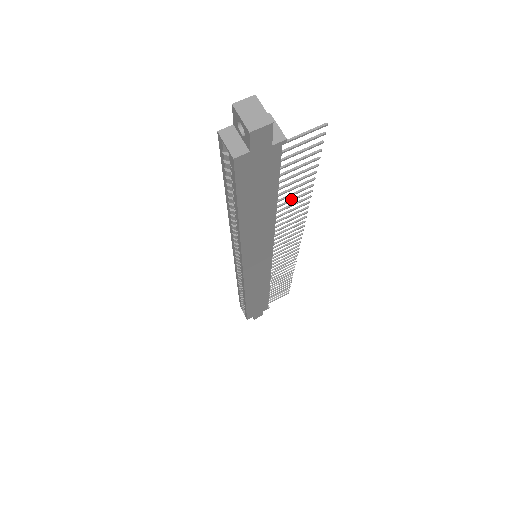
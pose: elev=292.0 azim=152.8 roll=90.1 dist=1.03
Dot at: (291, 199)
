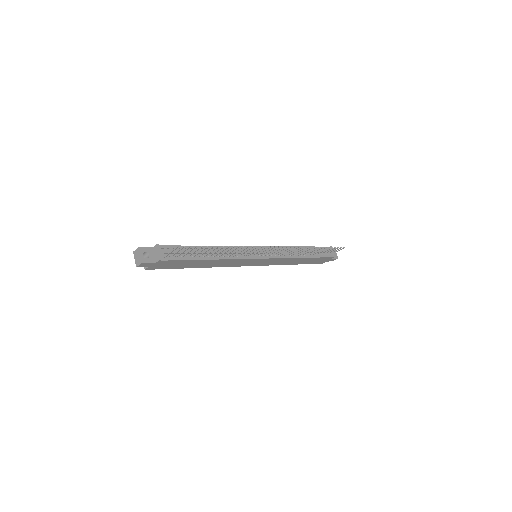
Dot at: (220, 251)
